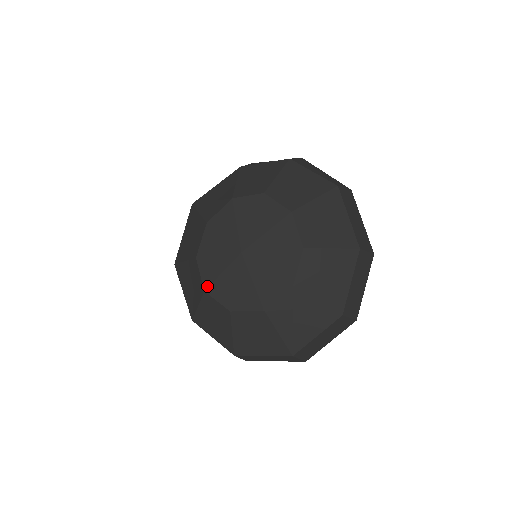
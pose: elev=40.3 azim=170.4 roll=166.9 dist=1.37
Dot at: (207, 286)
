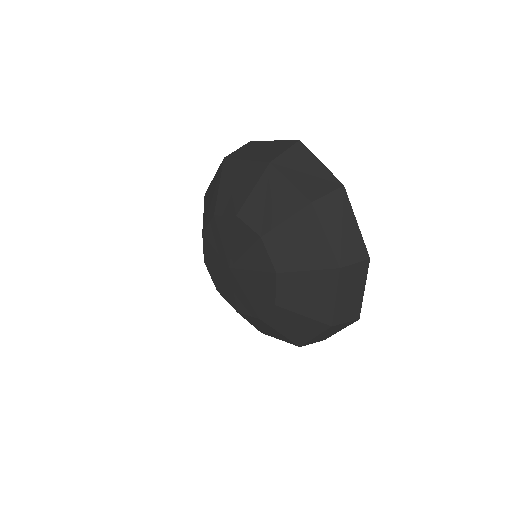
Dot at: (206, 261)
